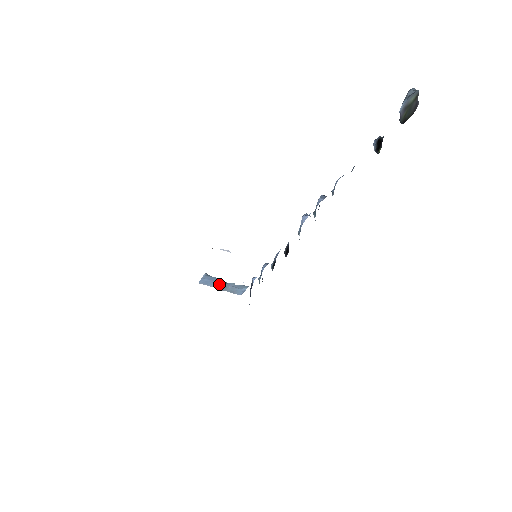
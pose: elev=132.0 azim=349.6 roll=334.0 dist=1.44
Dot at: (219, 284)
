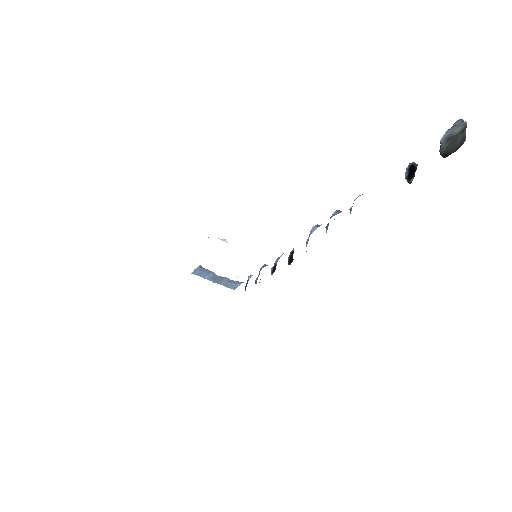
Dot at: (213, 277)
